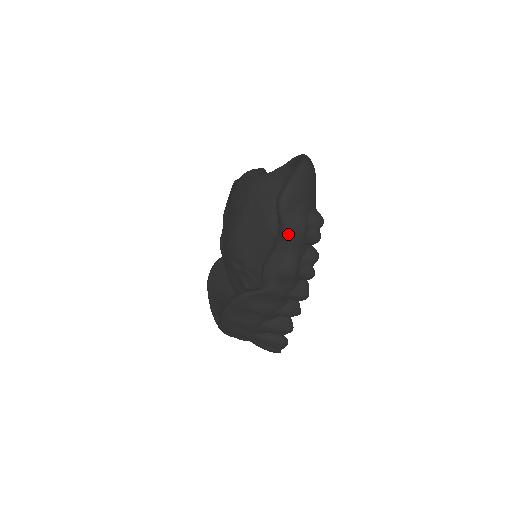
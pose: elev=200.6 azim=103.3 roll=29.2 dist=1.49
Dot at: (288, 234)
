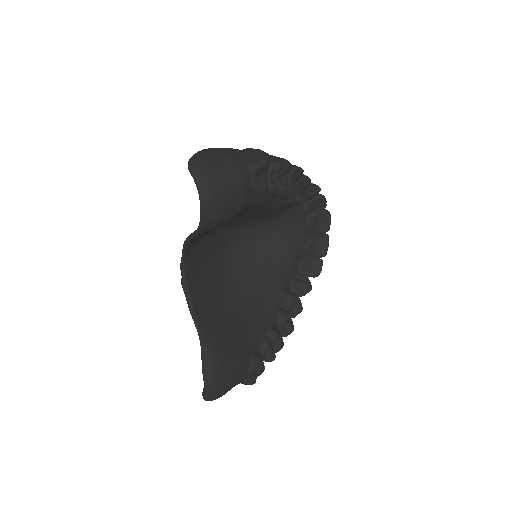
Dot at: occluded
